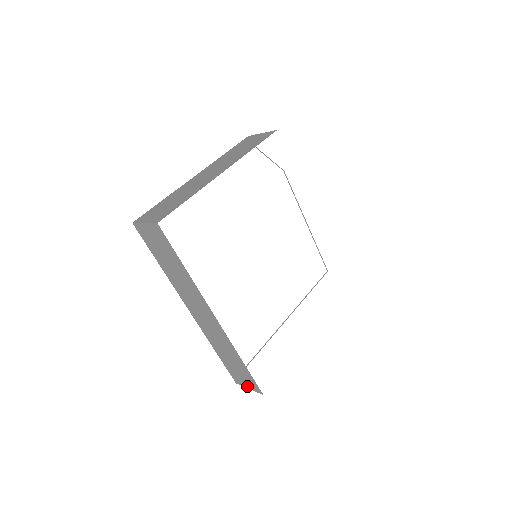
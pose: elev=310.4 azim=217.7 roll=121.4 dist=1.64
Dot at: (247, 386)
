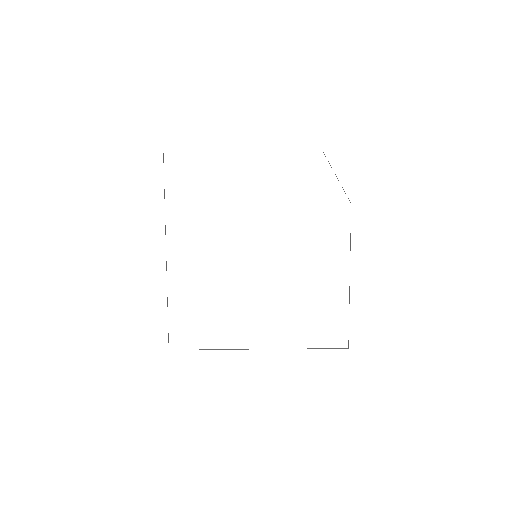
Dot at: occluded
